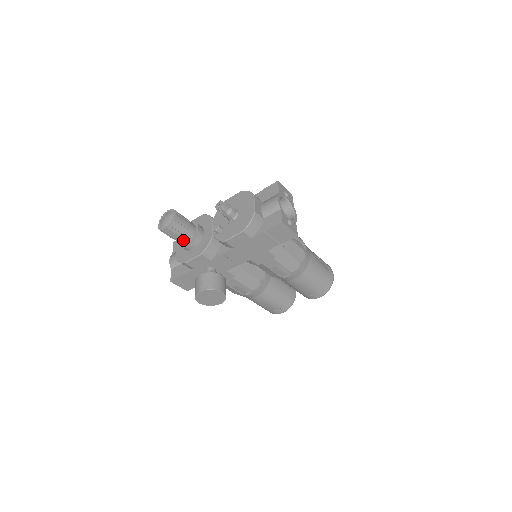
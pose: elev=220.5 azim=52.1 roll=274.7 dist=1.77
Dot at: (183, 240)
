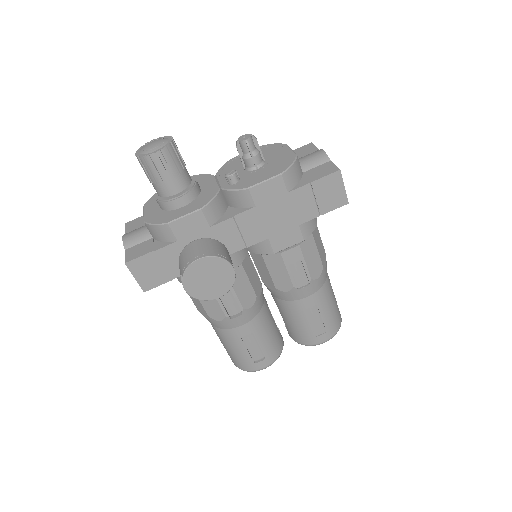
Dot at: (172, 186)
